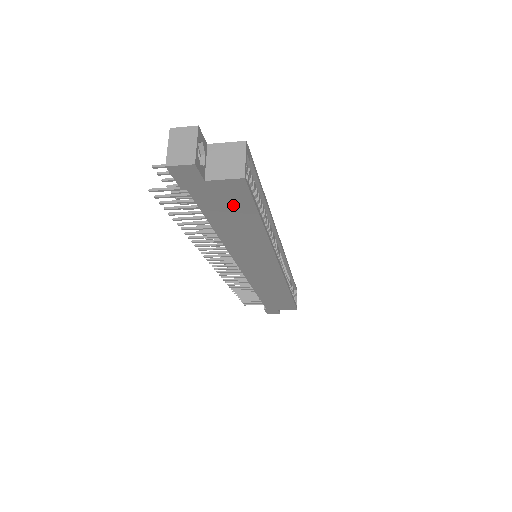
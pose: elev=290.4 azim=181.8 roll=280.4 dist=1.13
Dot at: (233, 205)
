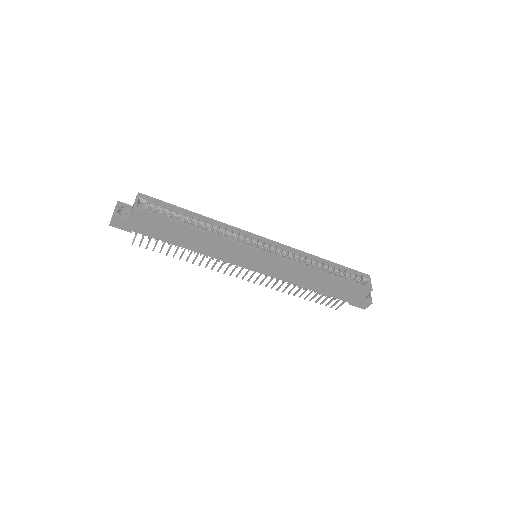
Dot at: (158, 225)
